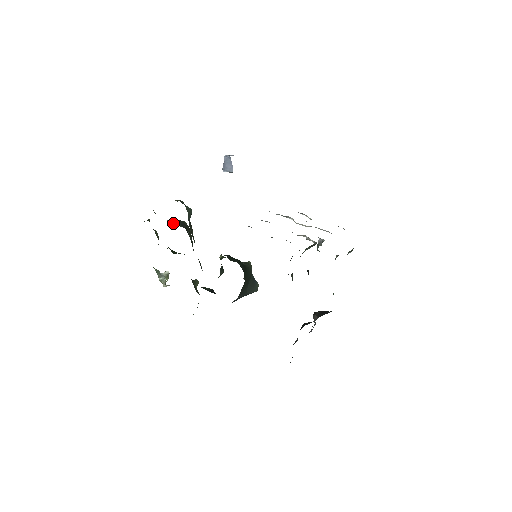
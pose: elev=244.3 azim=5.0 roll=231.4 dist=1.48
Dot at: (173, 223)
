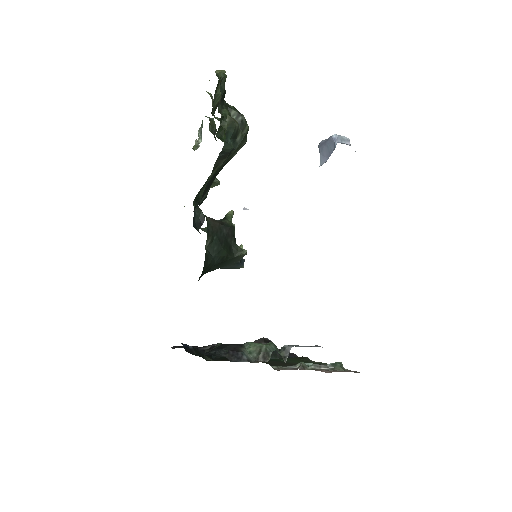
Dot at: occluded
